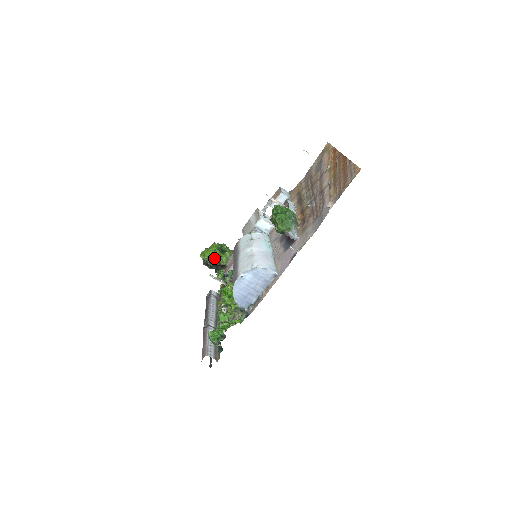
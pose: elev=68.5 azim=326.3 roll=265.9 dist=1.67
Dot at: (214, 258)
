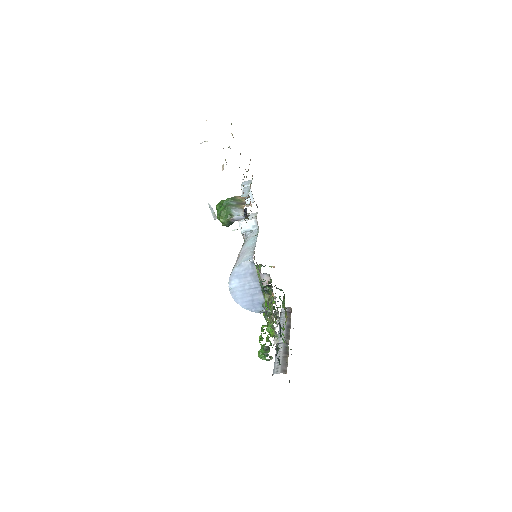
Dot at: occluded
